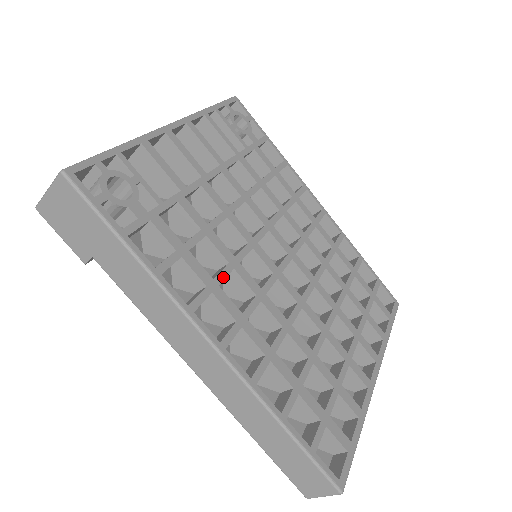
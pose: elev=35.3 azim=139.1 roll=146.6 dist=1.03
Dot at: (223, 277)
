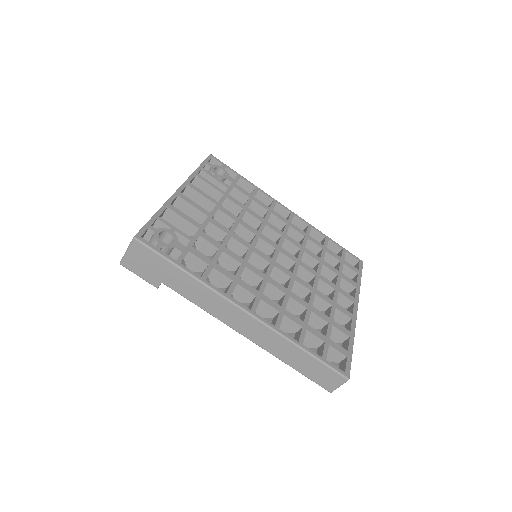
Dot at: (240, 273)
